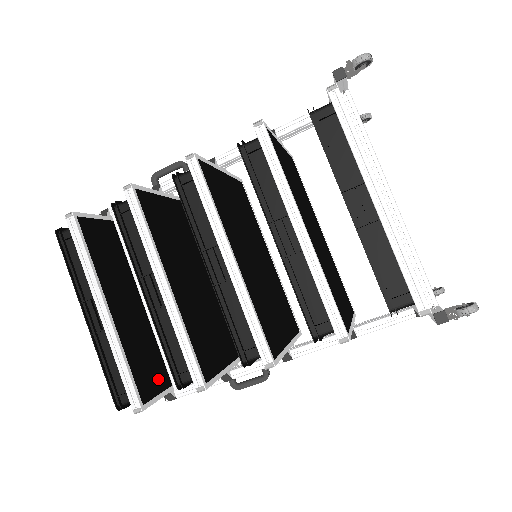
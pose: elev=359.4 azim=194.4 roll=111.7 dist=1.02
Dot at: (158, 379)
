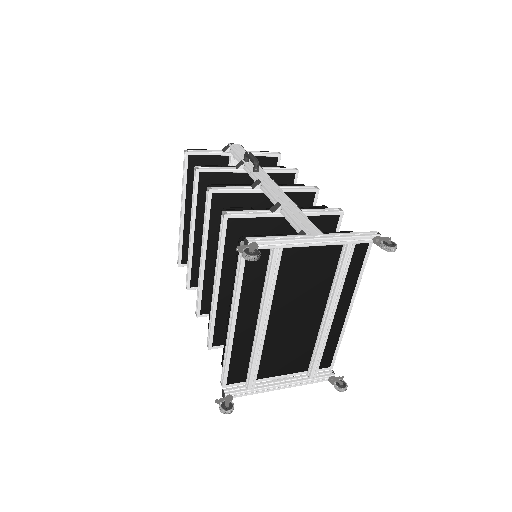
Dot at: occluded
